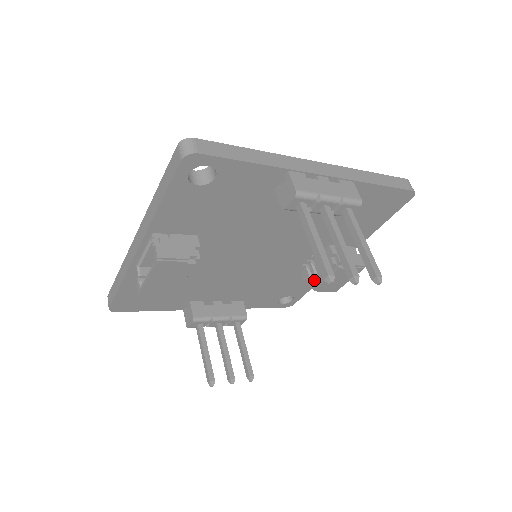
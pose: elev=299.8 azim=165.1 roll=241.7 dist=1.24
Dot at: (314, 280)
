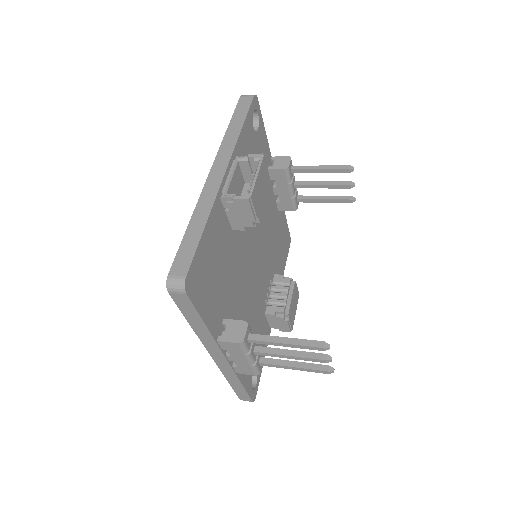
Dot at: (283, 305)
